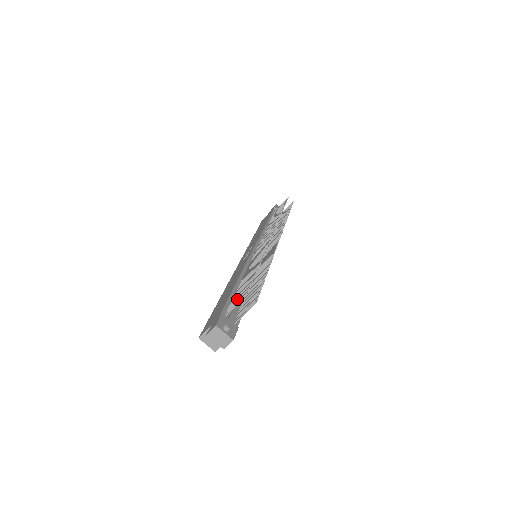
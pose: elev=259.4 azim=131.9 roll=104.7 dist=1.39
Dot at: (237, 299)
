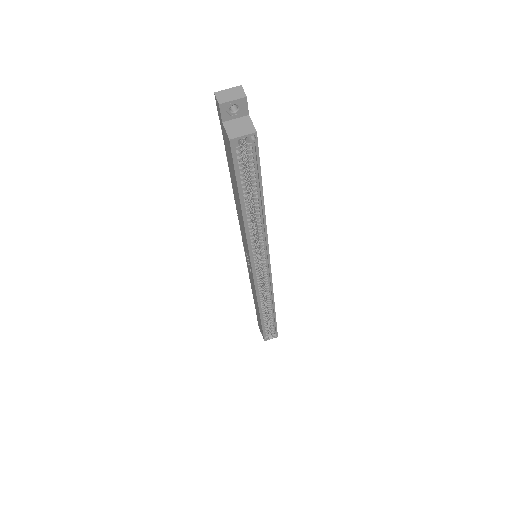
Dot at: occluded
